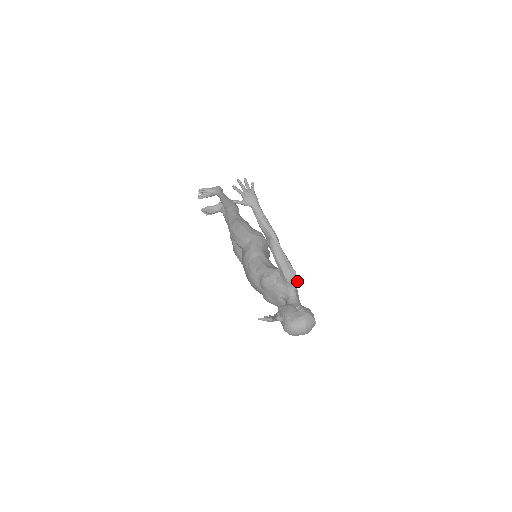
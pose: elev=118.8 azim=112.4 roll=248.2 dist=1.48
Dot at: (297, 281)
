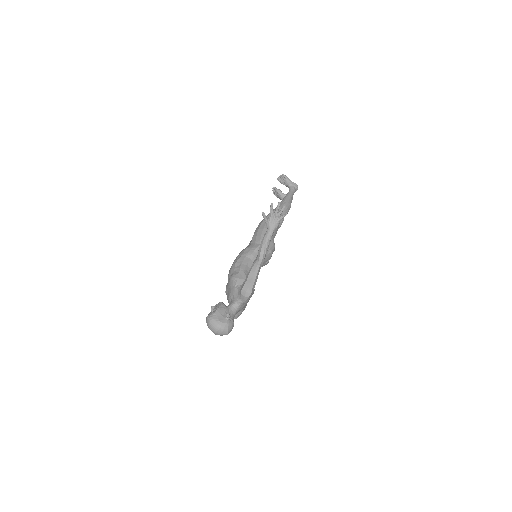
Dot at: (248, 300)
